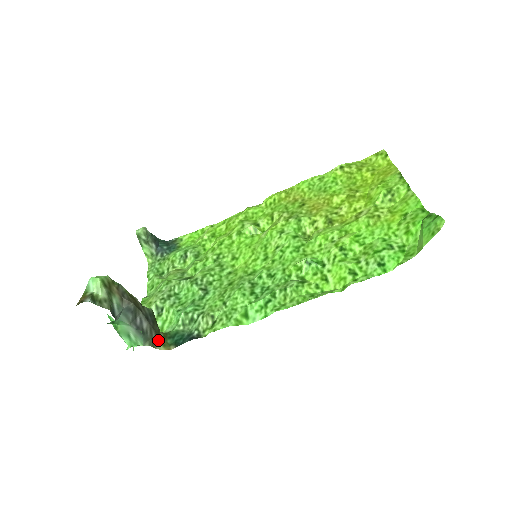
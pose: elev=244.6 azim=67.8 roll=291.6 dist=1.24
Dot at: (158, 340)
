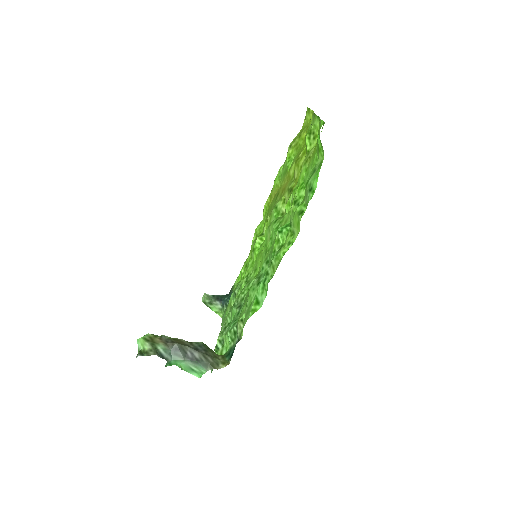
Dot at: (218, 362)
